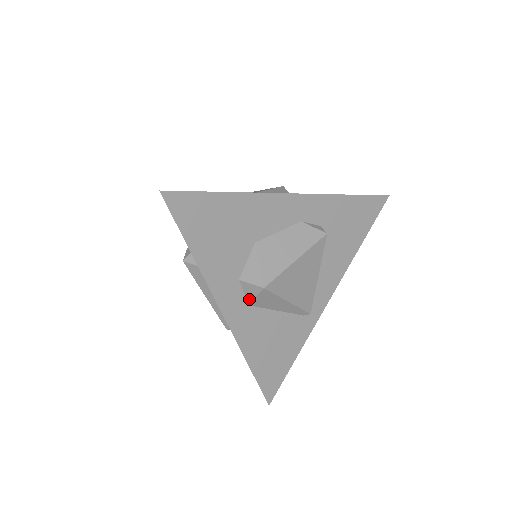
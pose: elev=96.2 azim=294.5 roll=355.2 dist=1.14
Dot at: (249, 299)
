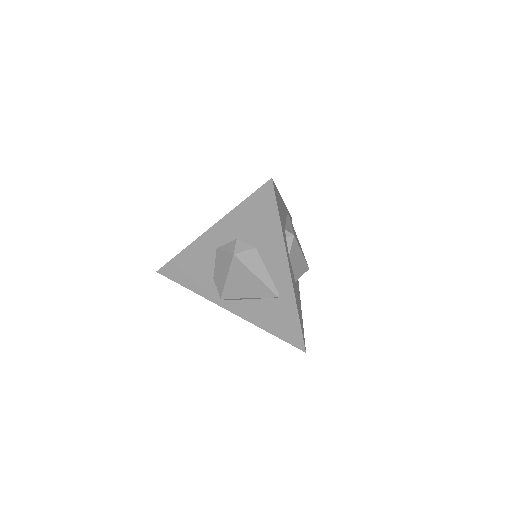
Dot at: occluded
